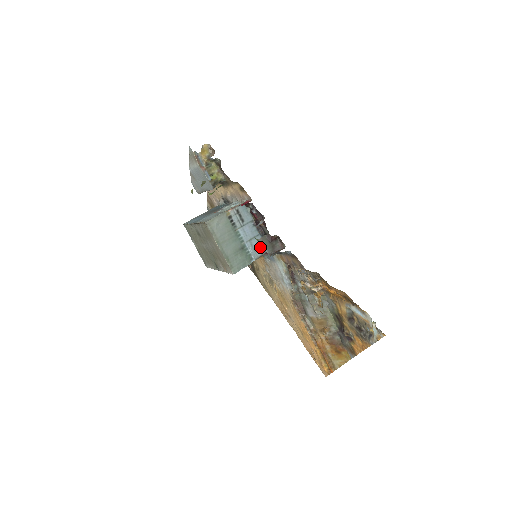
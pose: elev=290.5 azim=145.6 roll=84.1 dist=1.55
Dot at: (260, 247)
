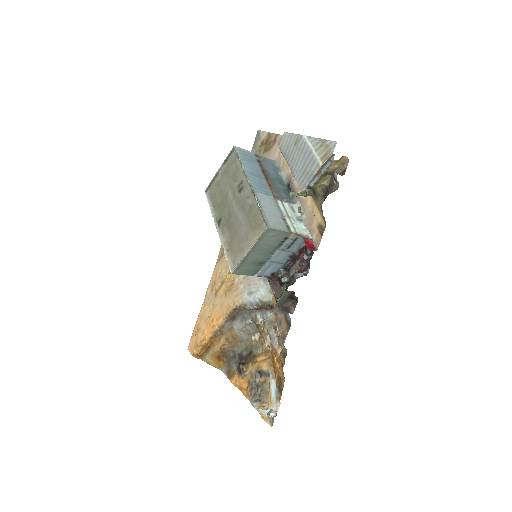
Dot at: (272, 271)
